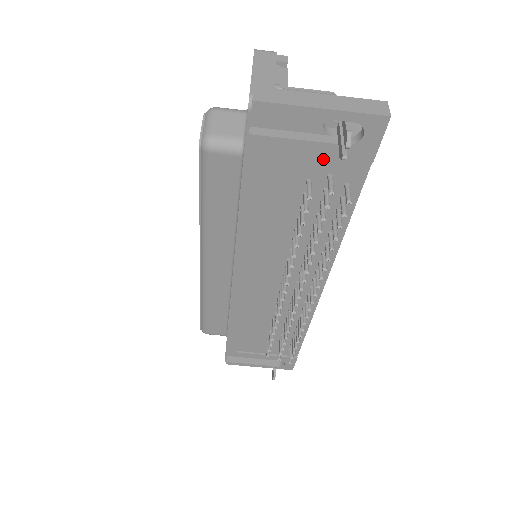
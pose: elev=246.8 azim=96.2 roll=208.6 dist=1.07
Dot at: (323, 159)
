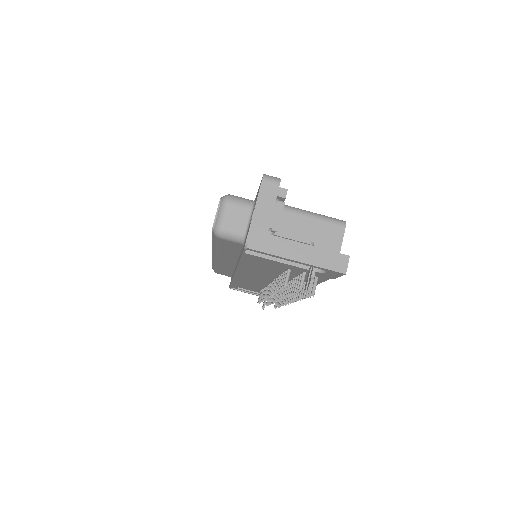
Dot at: occluded
